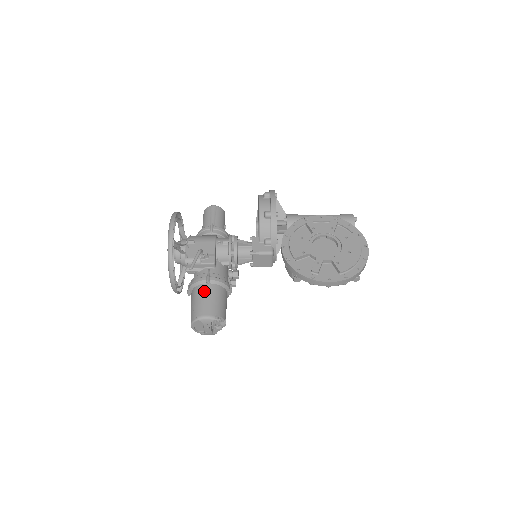
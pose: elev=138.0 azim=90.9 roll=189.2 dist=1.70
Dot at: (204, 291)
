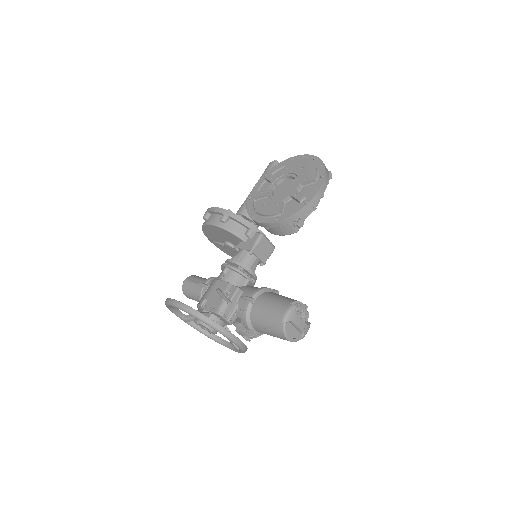
Dot at: (260, 307)
